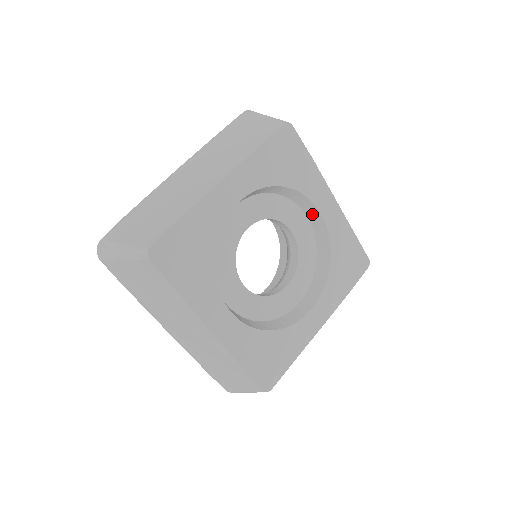
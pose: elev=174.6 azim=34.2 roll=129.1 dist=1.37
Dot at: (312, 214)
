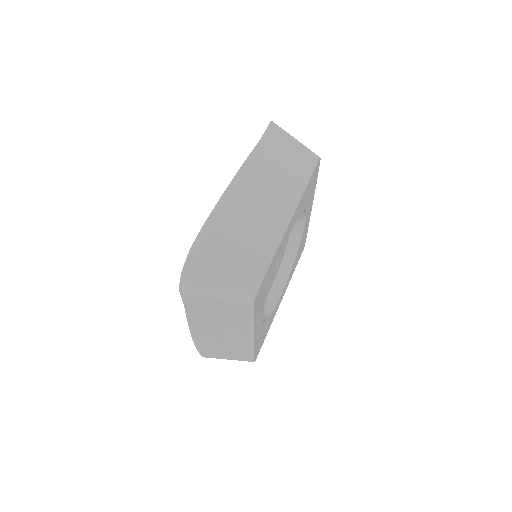
Dot at: (298, 221)
